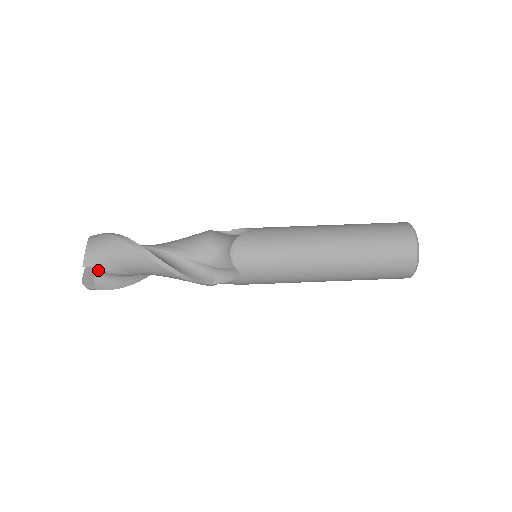
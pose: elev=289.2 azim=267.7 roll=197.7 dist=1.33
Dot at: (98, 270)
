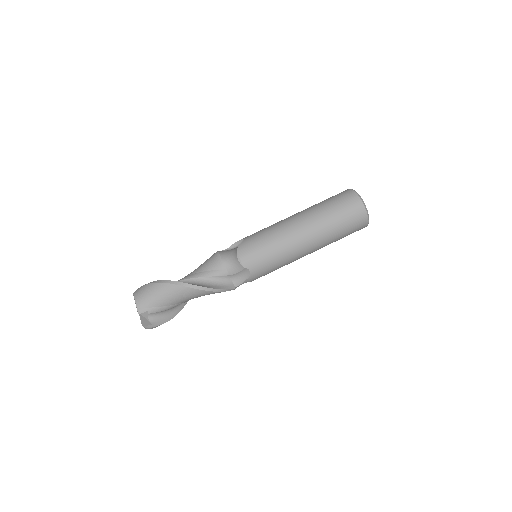
Dot at: (150, 312)
